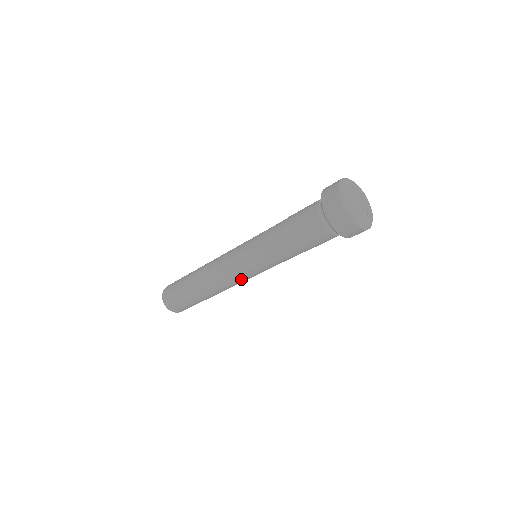
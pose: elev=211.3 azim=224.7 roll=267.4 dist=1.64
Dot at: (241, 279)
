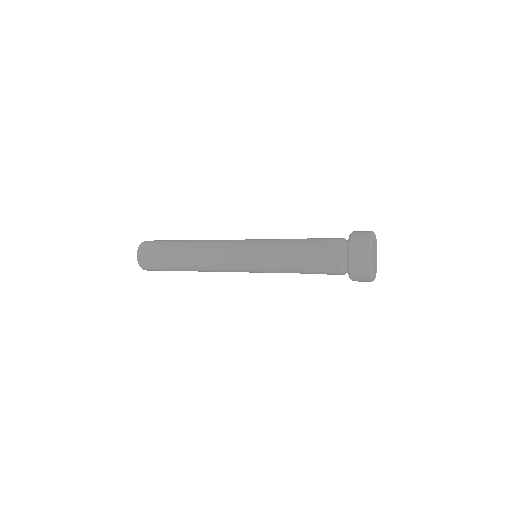
Dot at: occluded
